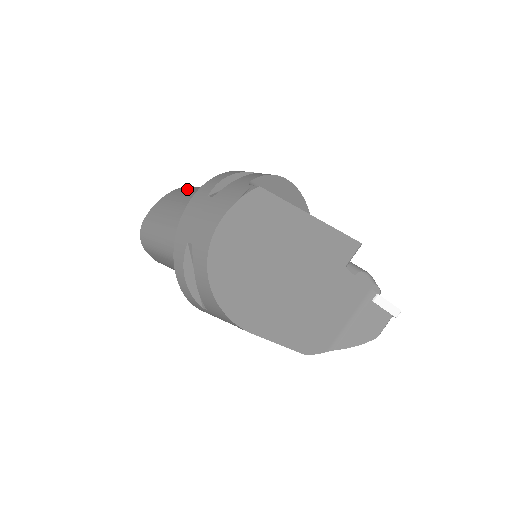
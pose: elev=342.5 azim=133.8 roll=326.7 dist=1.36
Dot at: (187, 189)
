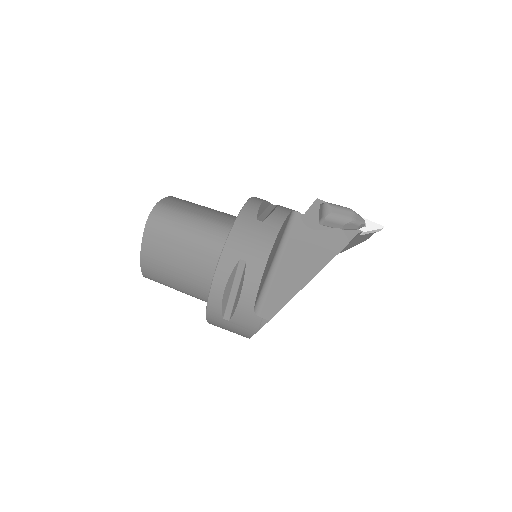
Dot at: (156, 243)
